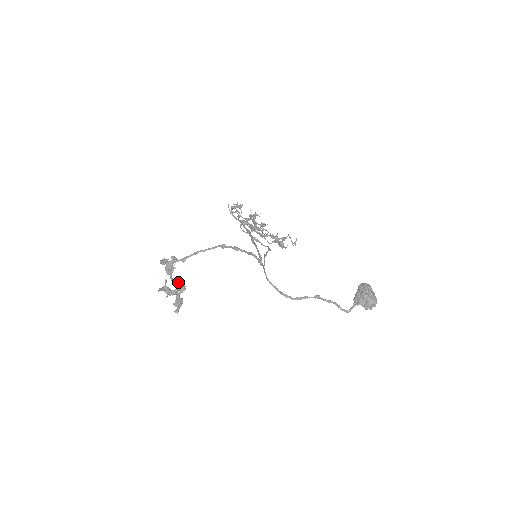
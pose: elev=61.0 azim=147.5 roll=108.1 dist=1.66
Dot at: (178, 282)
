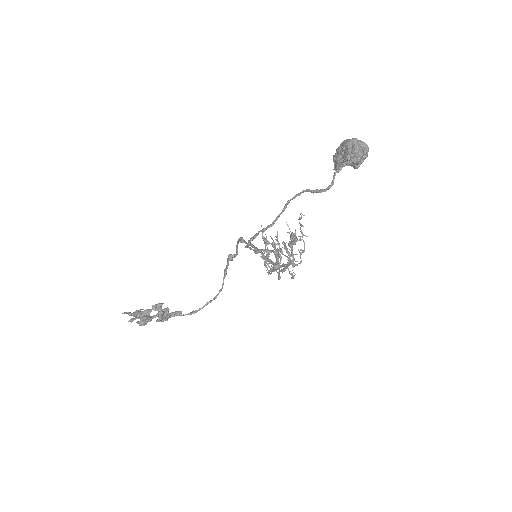
Dot at: occluded
